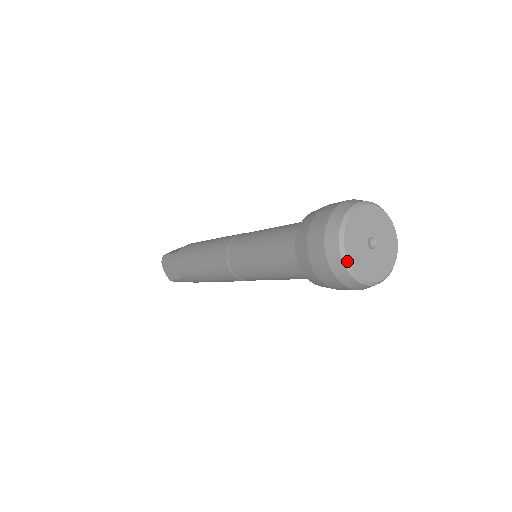
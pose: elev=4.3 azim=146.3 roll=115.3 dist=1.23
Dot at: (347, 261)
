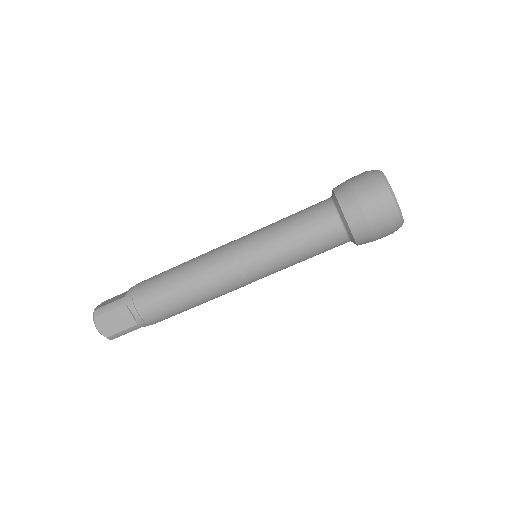
Dot at: (381, 171)
